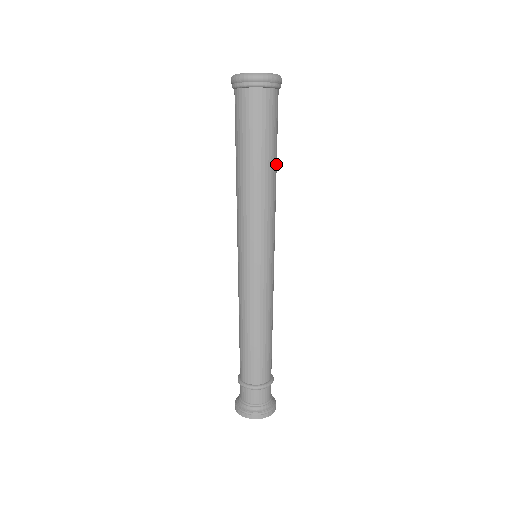
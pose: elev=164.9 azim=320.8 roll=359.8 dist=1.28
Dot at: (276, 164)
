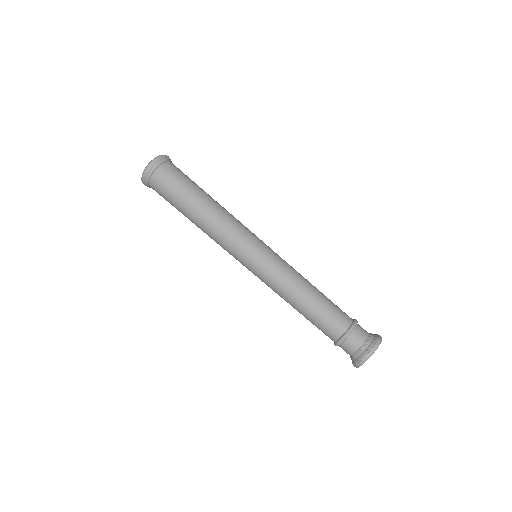
Dot at: occluded
